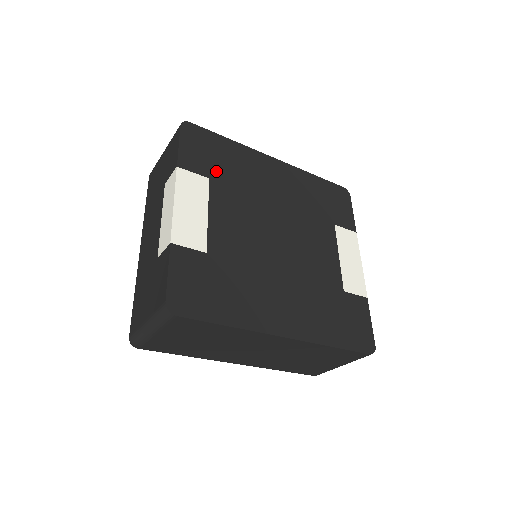
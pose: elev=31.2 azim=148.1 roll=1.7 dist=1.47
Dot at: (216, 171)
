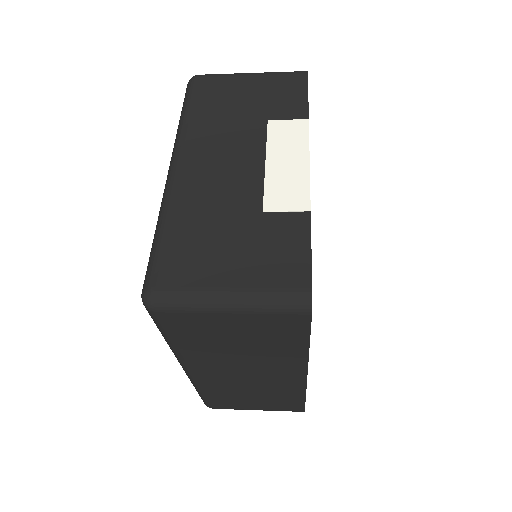
Dot at: occluded
